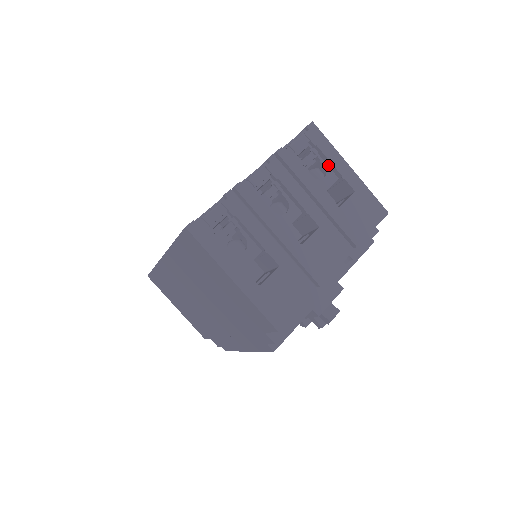
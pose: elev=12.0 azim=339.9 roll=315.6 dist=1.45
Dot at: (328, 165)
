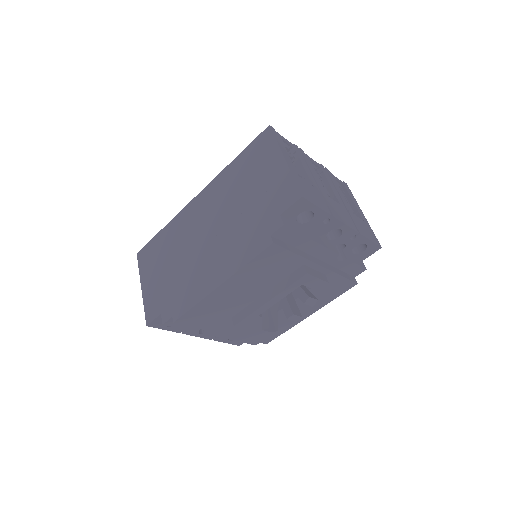
Dot at: (349, 203)
